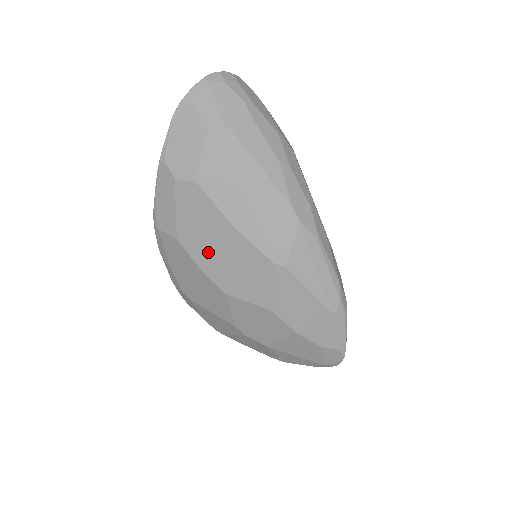
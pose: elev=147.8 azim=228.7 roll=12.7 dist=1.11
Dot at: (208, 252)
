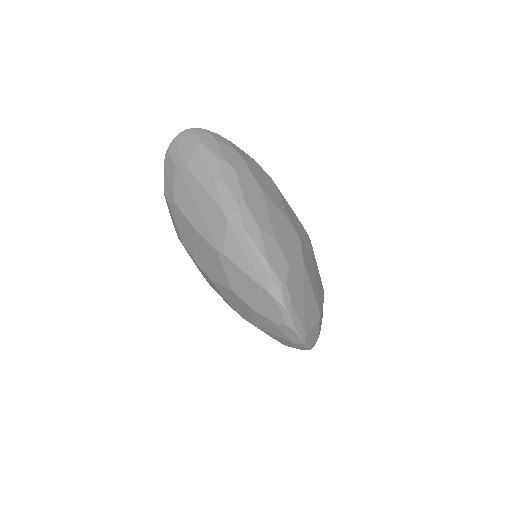
Dot at: (194, 250)
